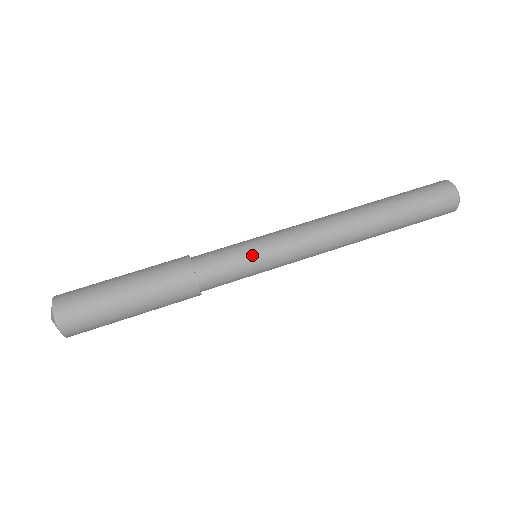
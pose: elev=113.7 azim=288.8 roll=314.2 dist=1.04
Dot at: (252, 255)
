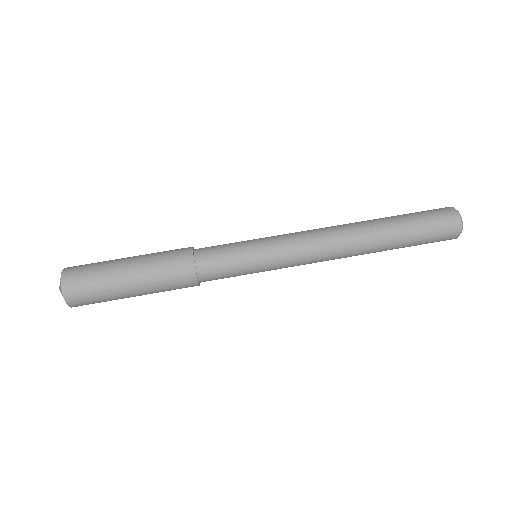
Dot at: (250, 246)
